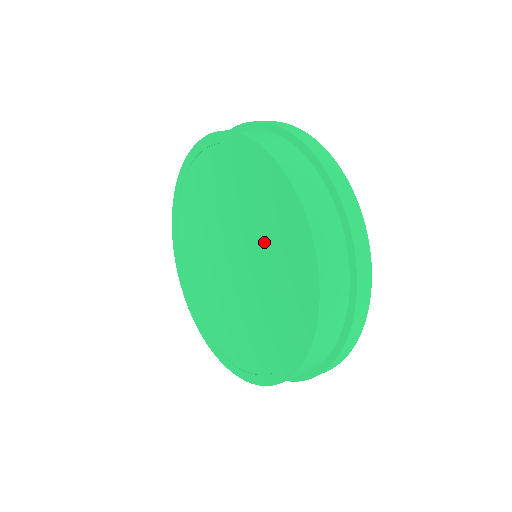
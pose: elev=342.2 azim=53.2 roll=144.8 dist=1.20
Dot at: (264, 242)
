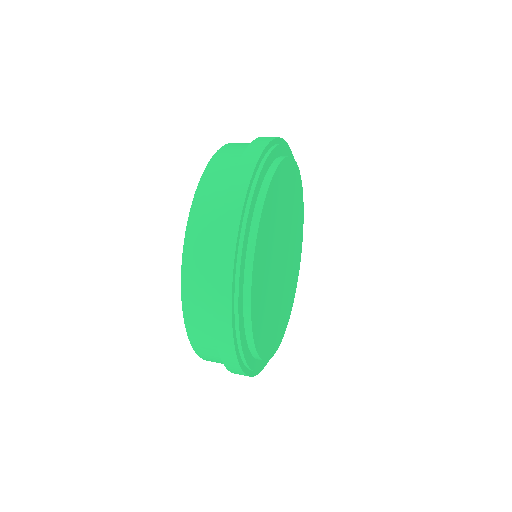
Dot at: occluded
